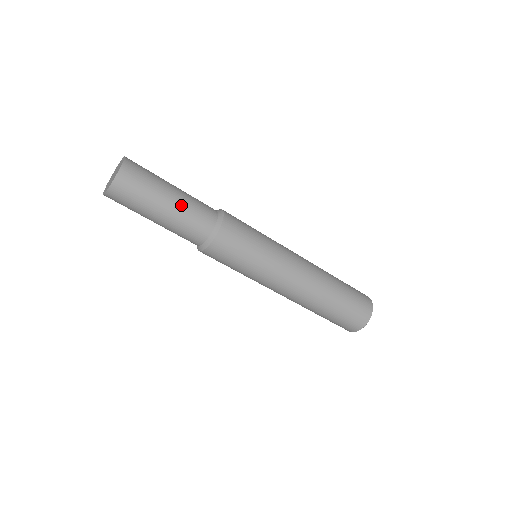
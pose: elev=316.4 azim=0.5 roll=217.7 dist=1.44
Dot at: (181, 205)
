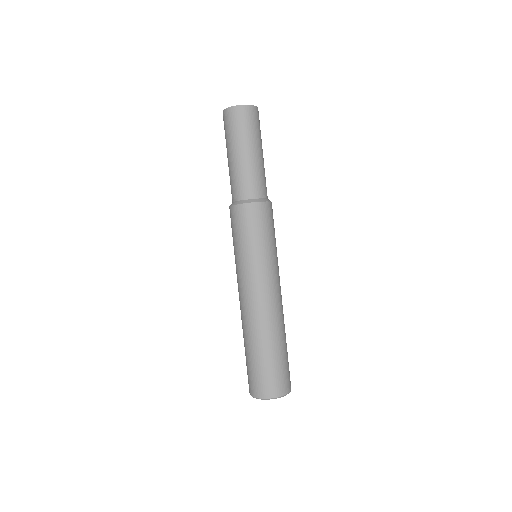
Dot at: (261, 163)
